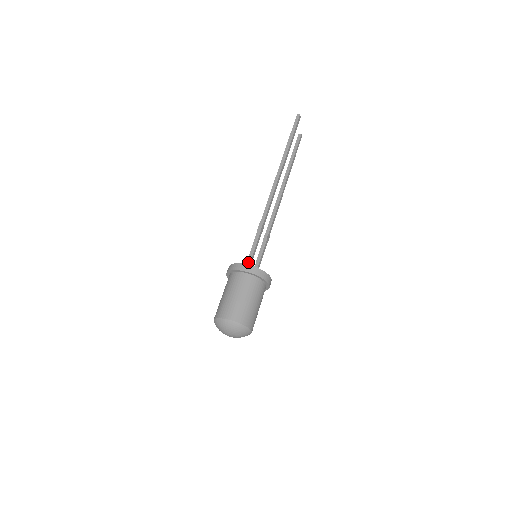
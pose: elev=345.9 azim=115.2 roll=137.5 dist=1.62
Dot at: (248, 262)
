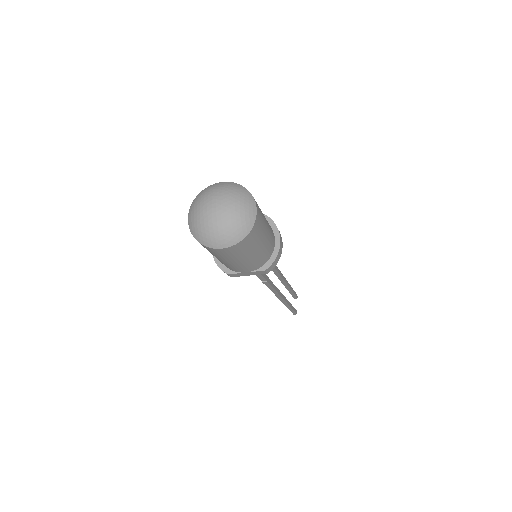
Dot at: occluded
